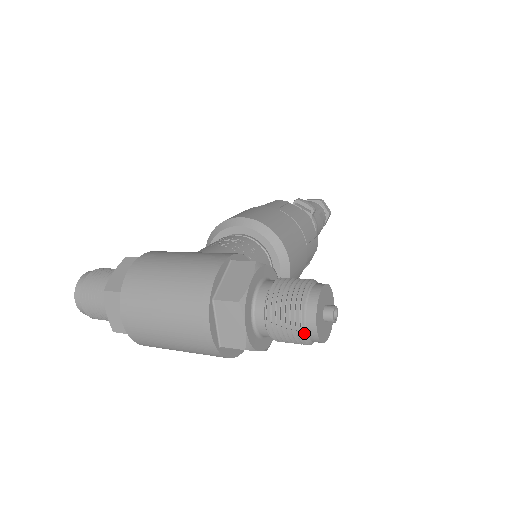
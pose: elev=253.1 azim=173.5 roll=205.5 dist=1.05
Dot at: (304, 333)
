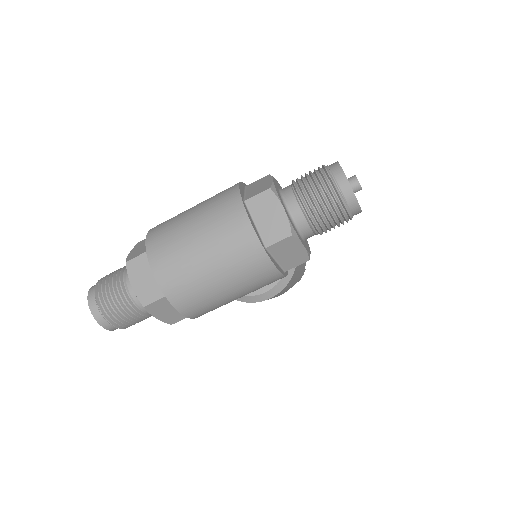
Dot at: (340, 194)
